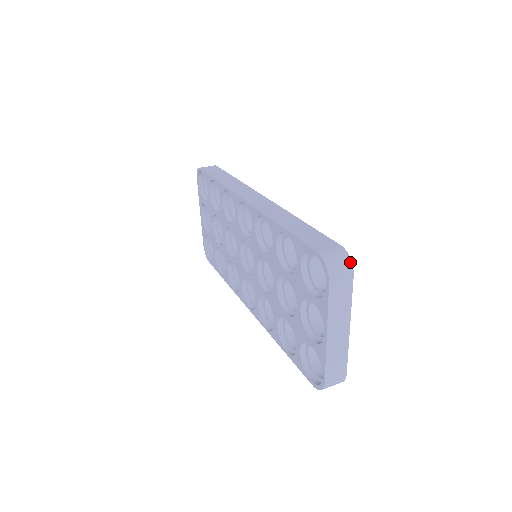
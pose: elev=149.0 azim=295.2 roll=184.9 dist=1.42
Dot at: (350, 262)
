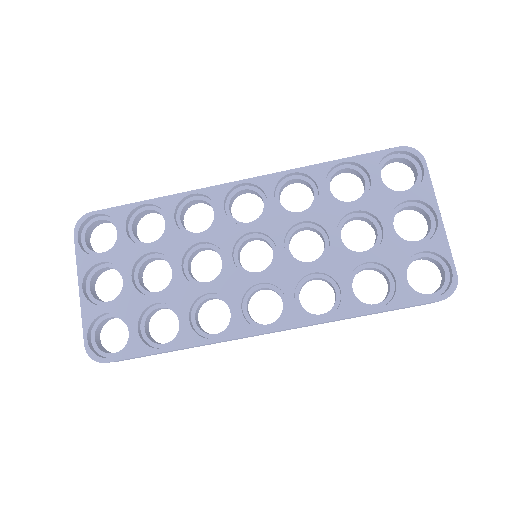
Dot at: occluded
